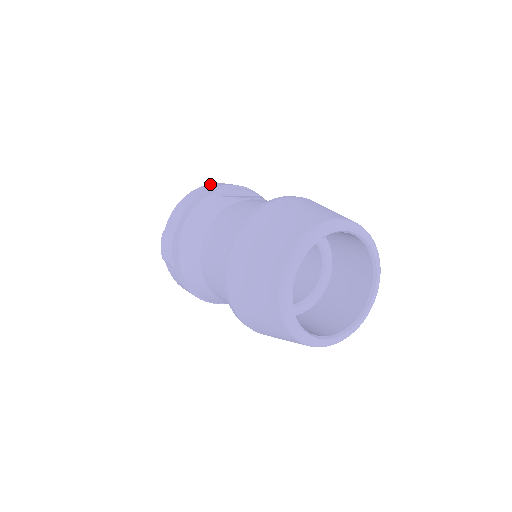
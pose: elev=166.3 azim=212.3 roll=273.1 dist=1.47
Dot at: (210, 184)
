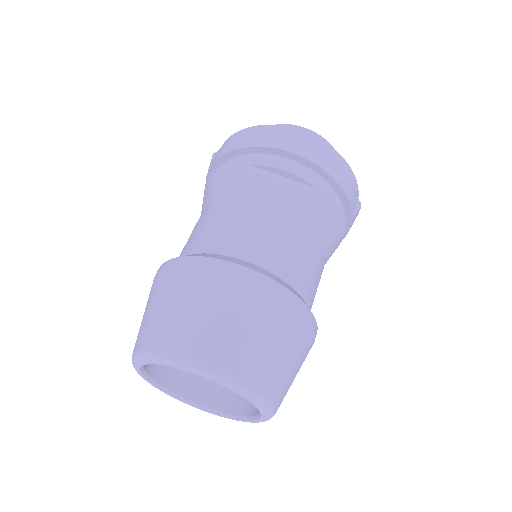
Dot at: (281, 128)
